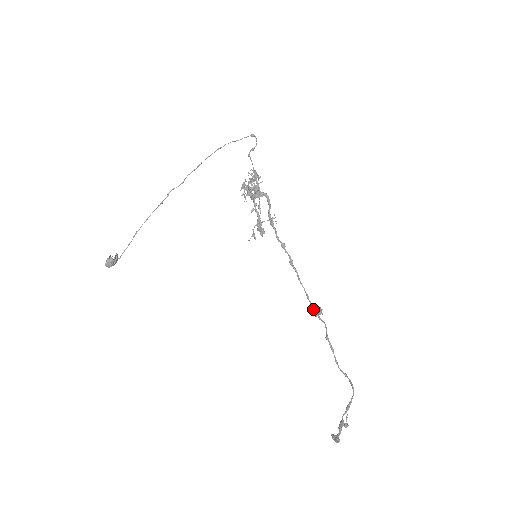
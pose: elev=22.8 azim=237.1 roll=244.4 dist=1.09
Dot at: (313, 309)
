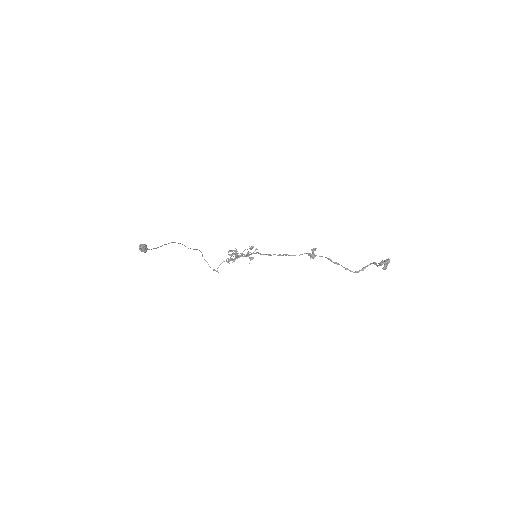
Dot at: (310, 254)
